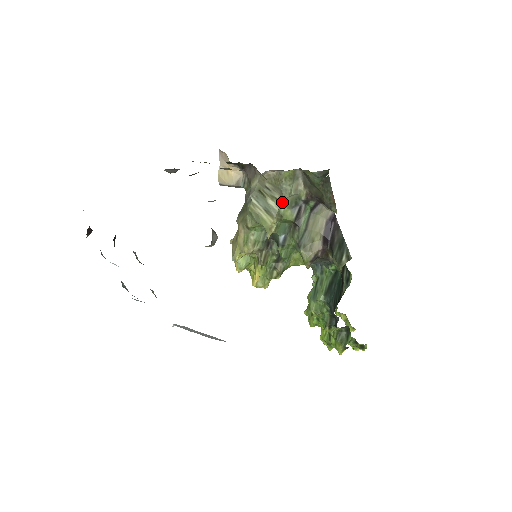
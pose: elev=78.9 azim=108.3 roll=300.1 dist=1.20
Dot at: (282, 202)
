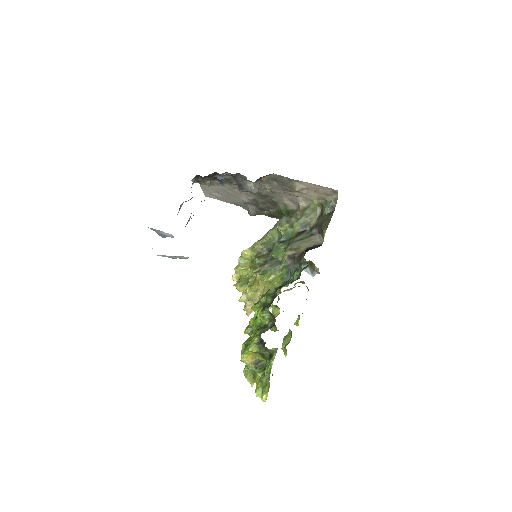
Dot at: (299, 220)
